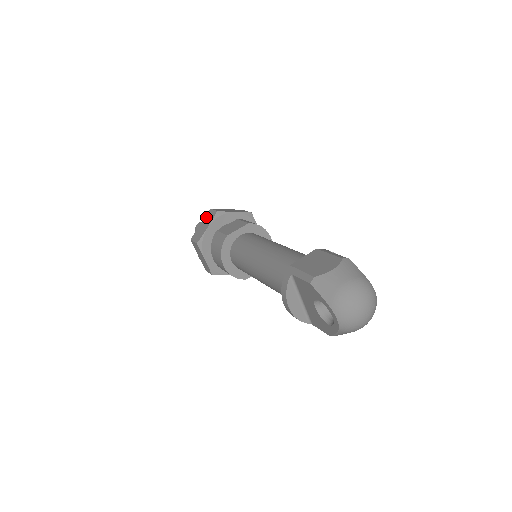
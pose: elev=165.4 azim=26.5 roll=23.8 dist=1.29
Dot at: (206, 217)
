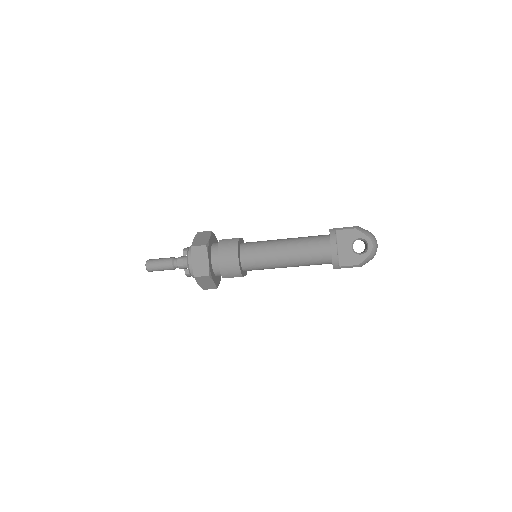
Dot at: (199, 235)
